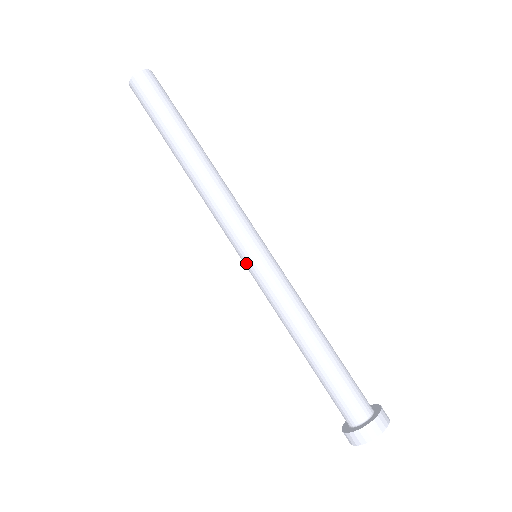
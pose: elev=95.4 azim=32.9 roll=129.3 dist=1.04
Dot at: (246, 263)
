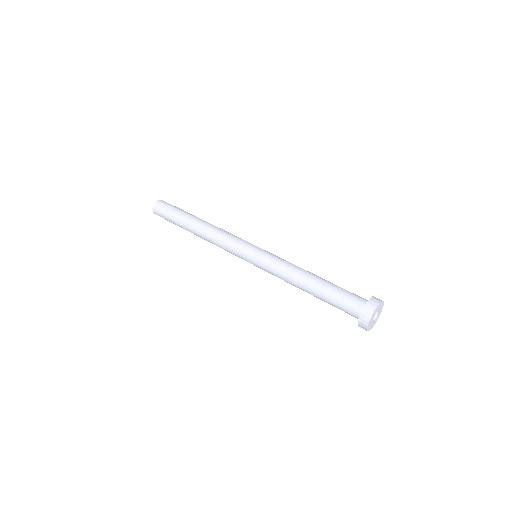
Dot at: (251, 261)
